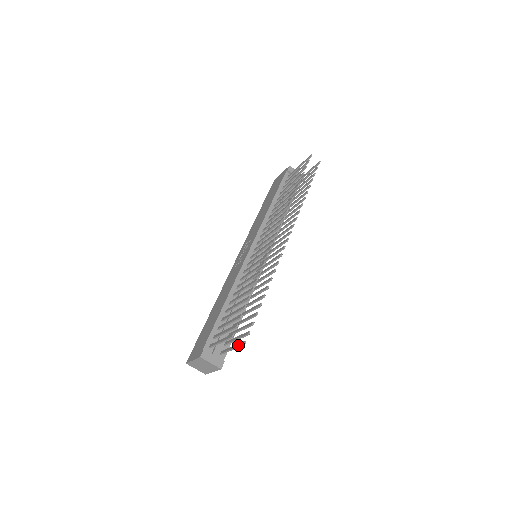
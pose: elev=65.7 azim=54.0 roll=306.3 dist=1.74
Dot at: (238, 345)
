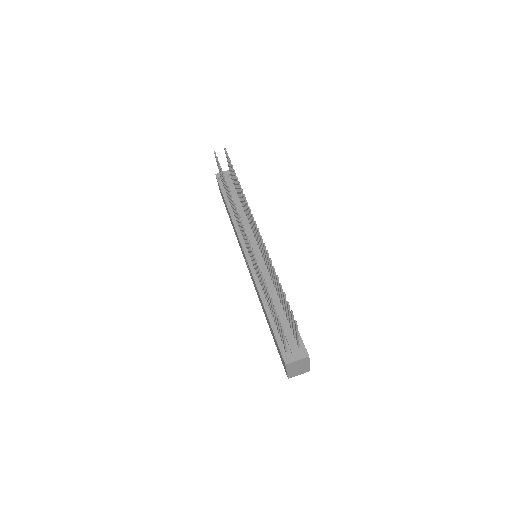
Dot at: (295, 328)
